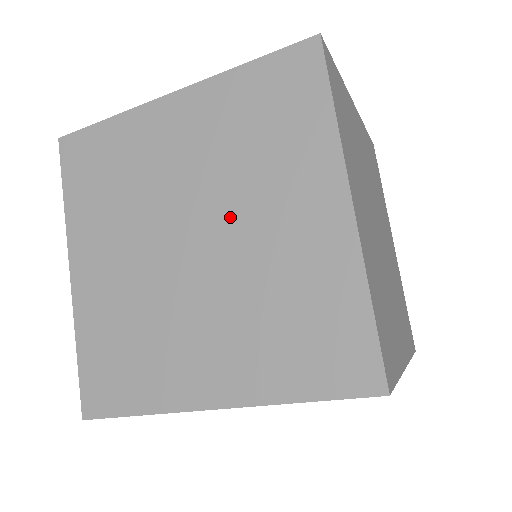
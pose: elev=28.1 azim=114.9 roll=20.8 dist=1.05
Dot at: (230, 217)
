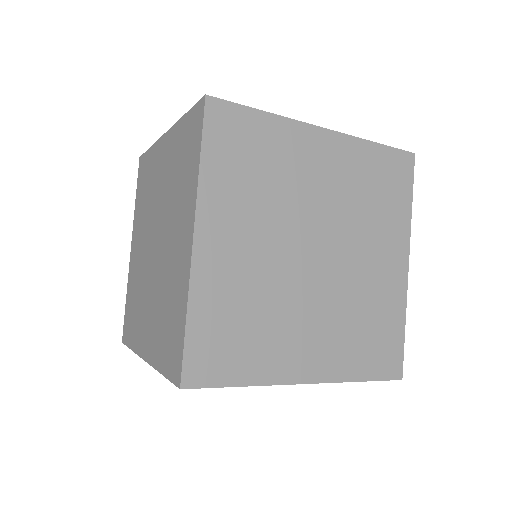
Dot at: (164, 232)
